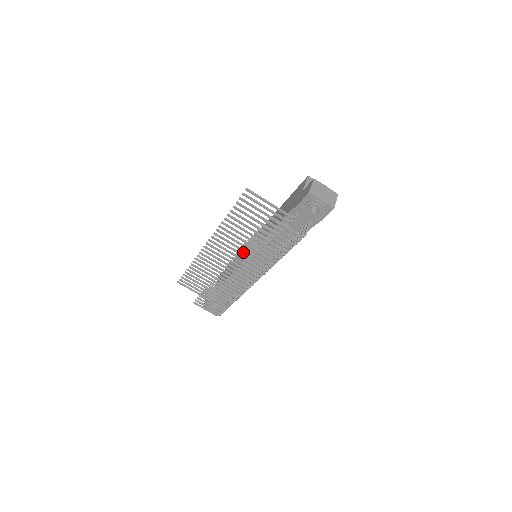
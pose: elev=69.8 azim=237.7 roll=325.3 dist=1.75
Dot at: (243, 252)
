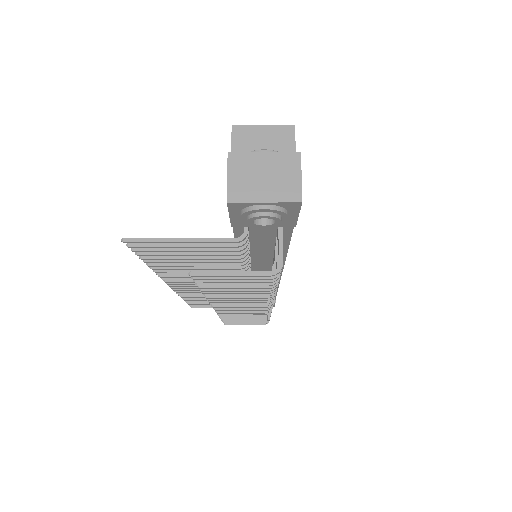
Dot at: occluded
